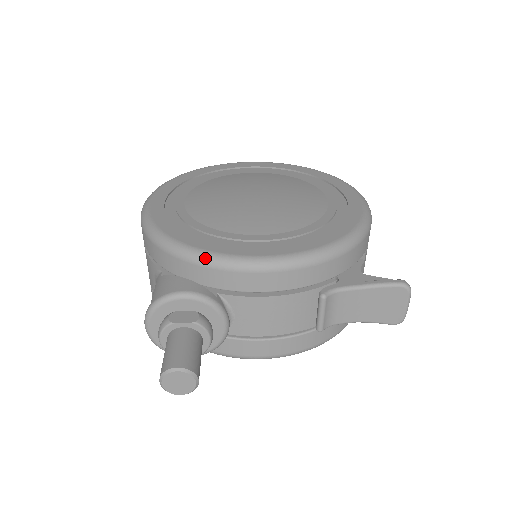
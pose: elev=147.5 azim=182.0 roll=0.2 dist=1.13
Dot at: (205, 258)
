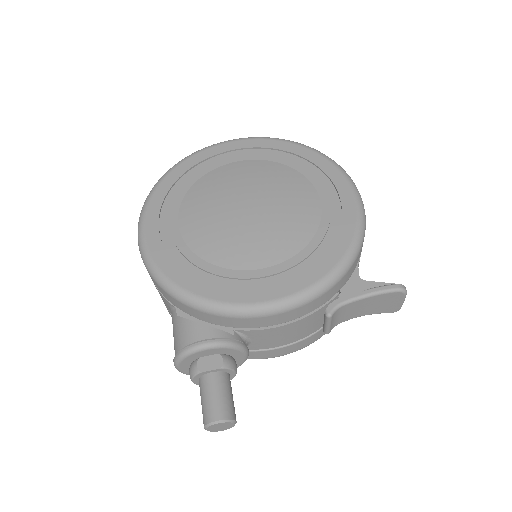
Dot at: (218, 310)
